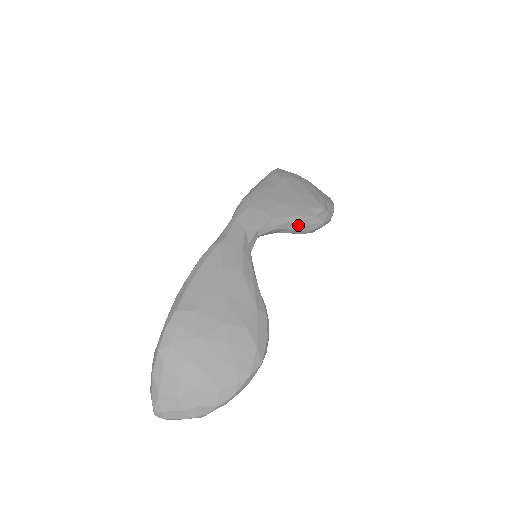
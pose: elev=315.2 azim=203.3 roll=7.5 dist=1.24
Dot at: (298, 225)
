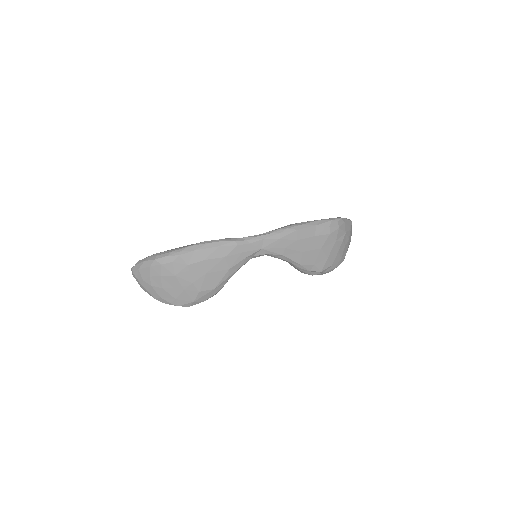
Dot at: (295, 266)
